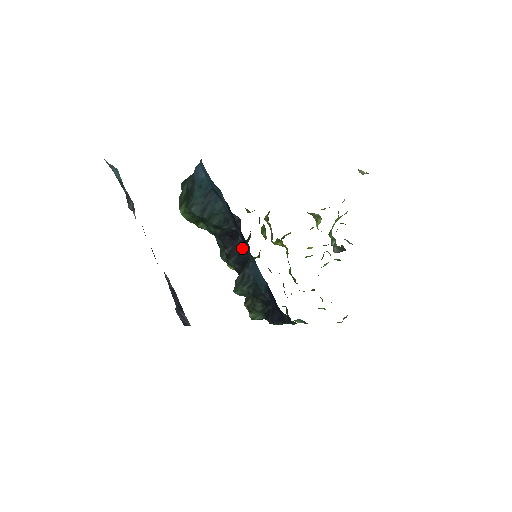
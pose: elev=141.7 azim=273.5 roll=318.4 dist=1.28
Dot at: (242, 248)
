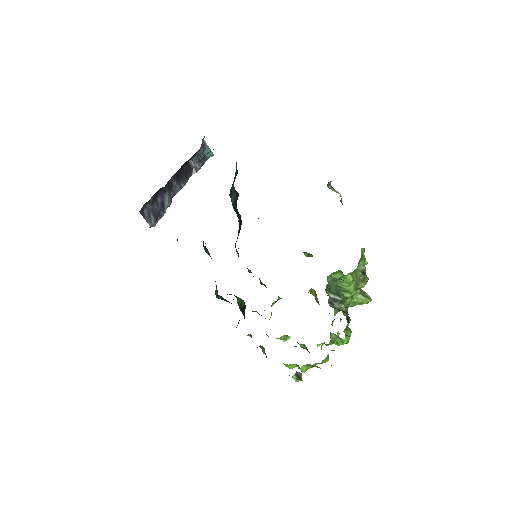
Dot at: occluded
